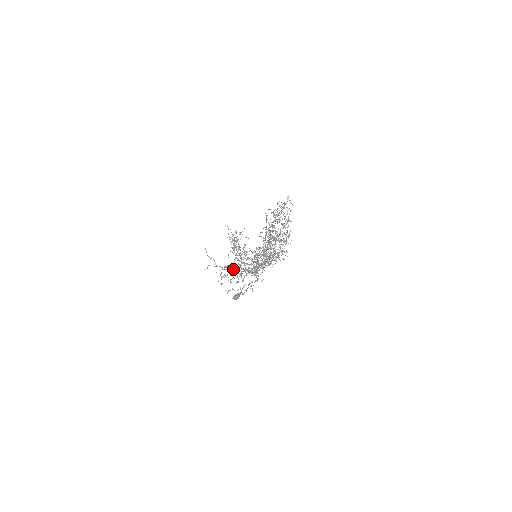
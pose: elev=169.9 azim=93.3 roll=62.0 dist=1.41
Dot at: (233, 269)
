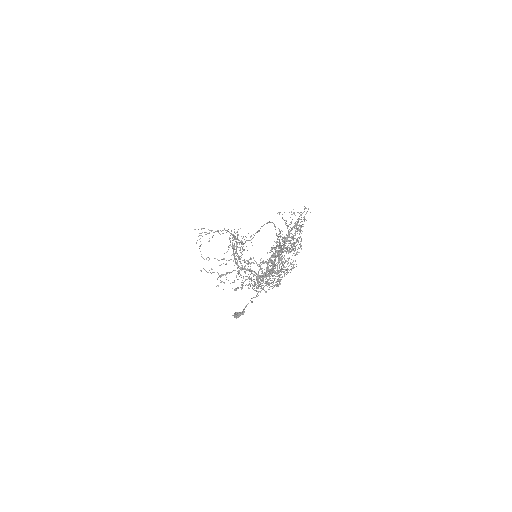
Dot at: occluded
